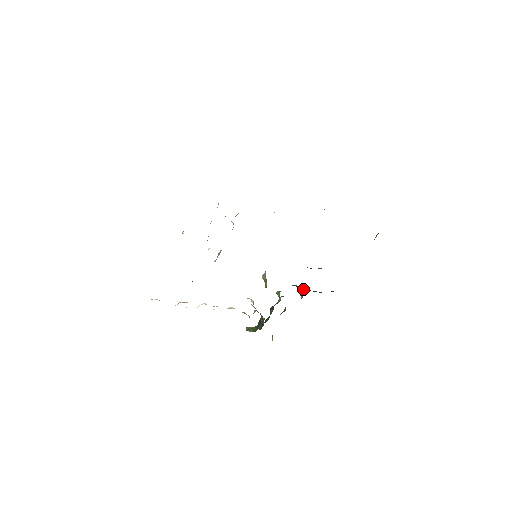
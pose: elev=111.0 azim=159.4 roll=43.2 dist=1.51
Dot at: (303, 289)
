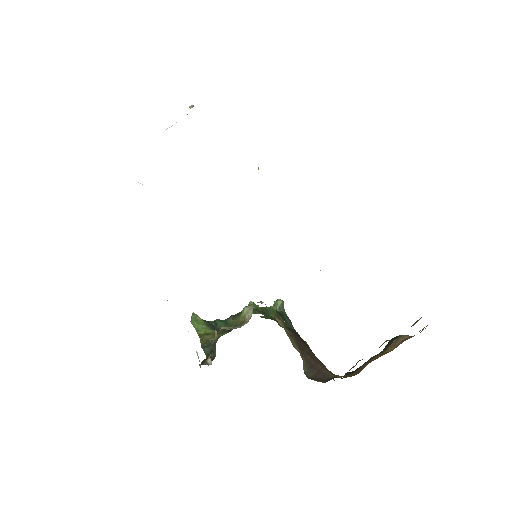
Dot at: (280, 303)
